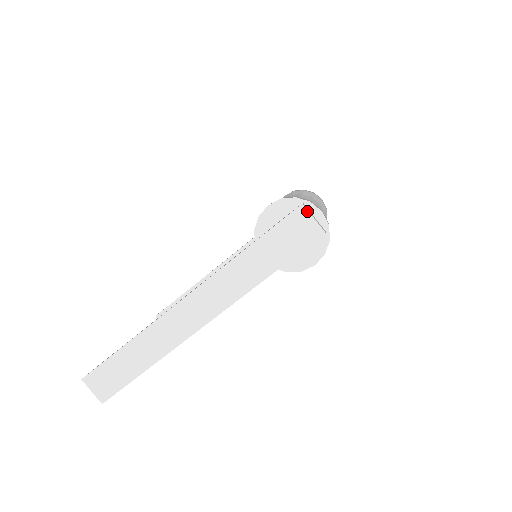
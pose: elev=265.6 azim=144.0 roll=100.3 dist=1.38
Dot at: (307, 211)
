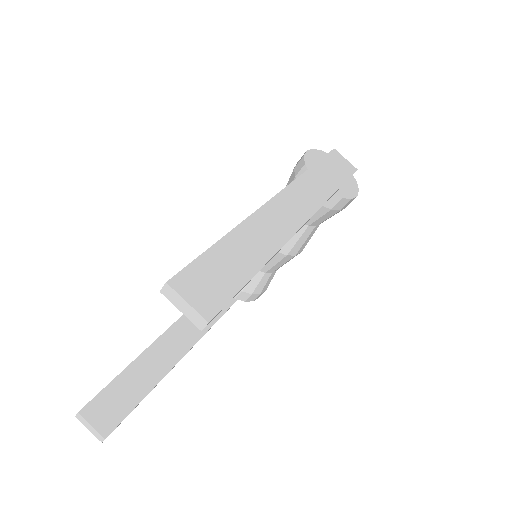
Dot at: (339, 153)
